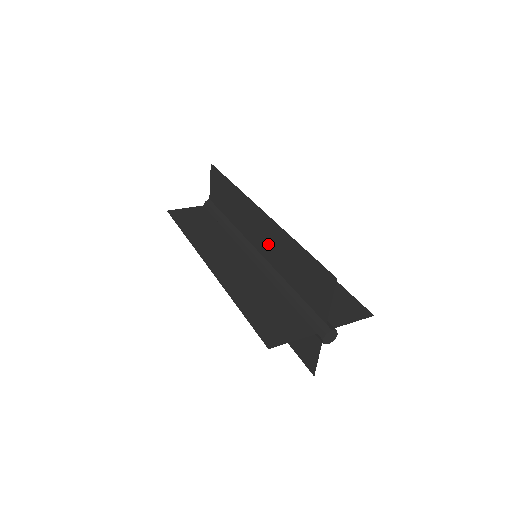
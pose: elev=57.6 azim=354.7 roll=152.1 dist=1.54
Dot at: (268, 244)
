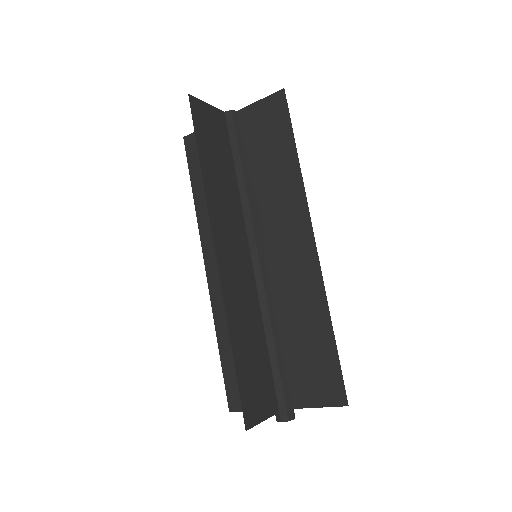
Dot at: (288, 274)
